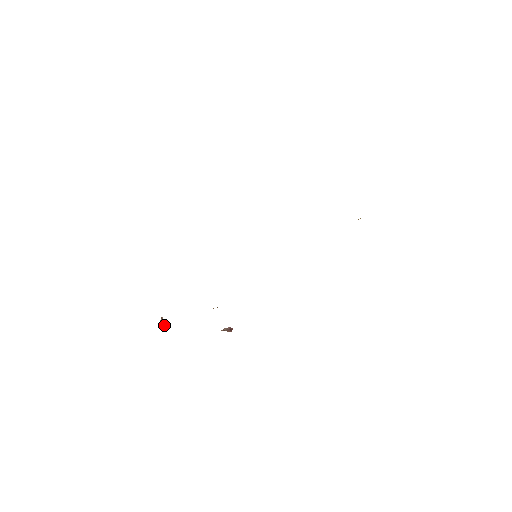
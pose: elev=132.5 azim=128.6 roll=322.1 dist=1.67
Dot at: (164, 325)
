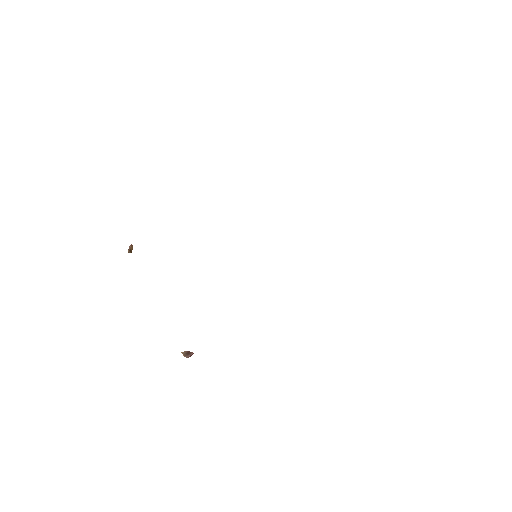
Dot at: (131, 250)
